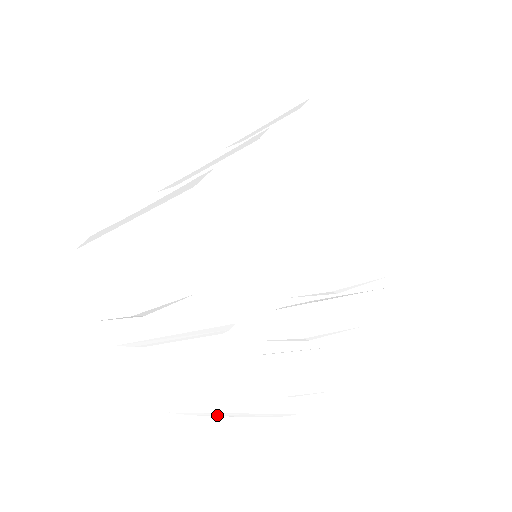
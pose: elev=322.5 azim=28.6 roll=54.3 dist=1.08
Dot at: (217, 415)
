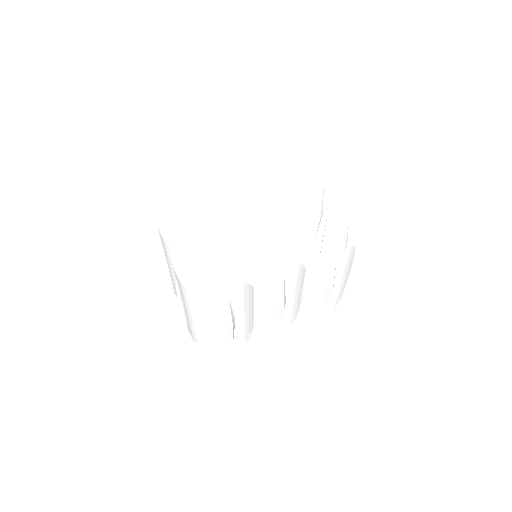
Dot at: occluded
